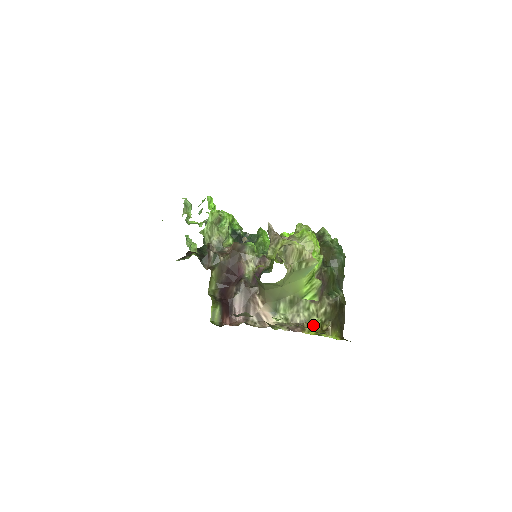
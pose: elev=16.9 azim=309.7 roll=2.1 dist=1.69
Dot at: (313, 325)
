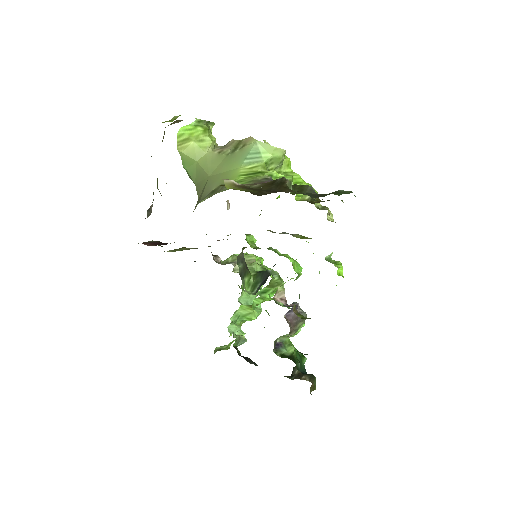
Dot at: occluded
